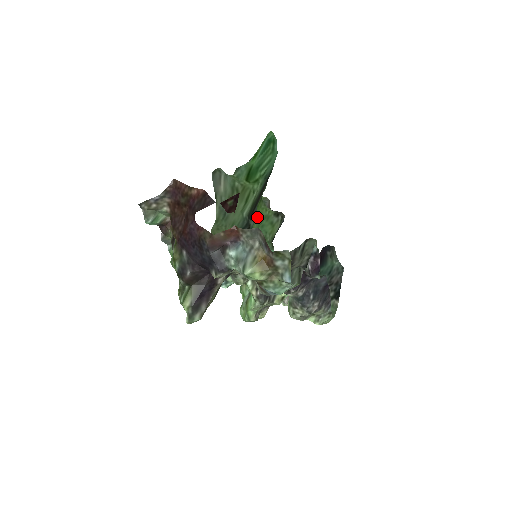
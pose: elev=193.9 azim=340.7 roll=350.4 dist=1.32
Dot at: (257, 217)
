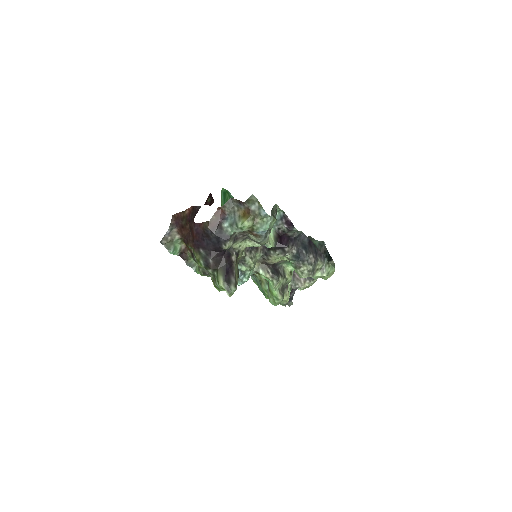
Dot at: occluded
